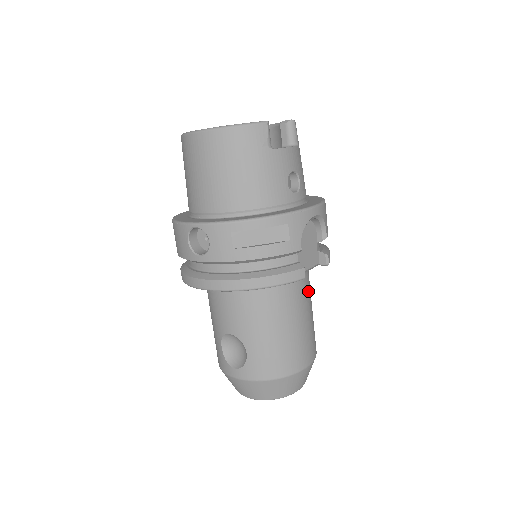
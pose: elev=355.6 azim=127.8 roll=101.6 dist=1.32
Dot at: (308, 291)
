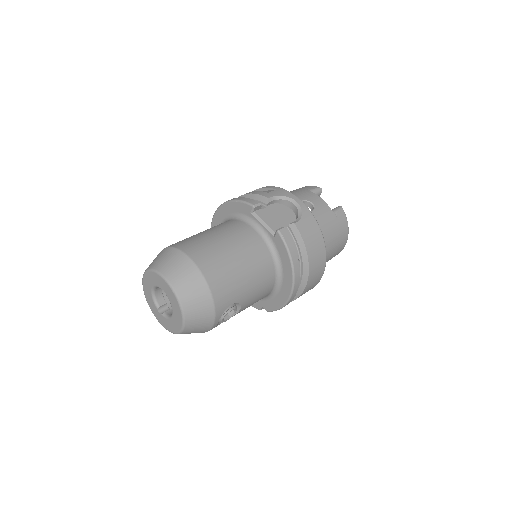
Dot at: (252, 247)
